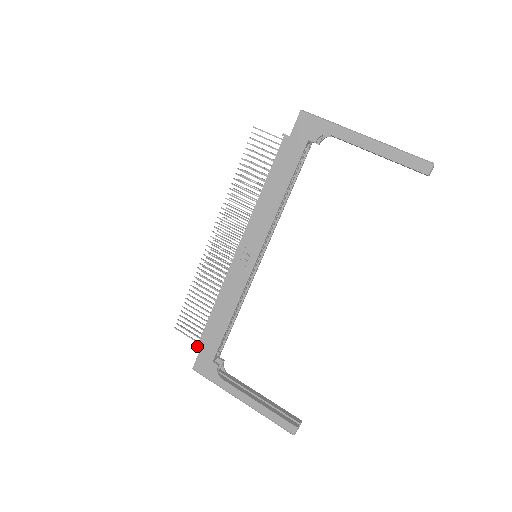
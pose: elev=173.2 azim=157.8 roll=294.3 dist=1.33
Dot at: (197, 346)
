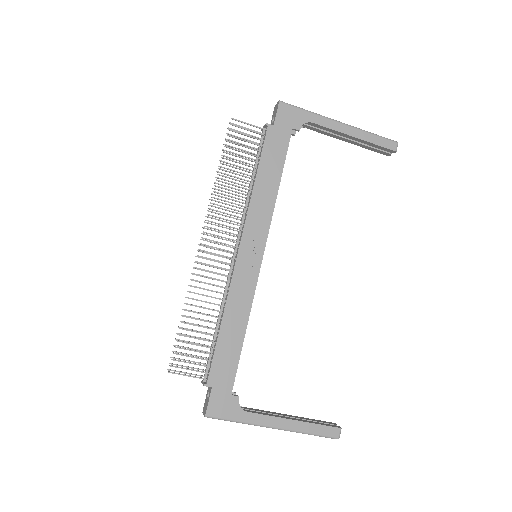
Dot at: (207, 383)
